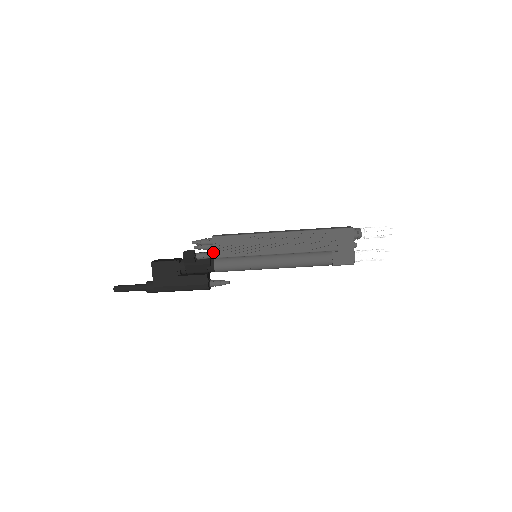
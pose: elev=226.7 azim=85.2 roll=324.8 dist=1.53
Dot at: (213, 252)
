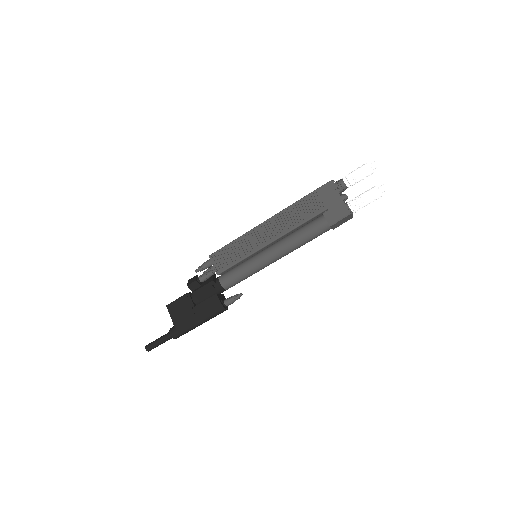
Dot at: occluded
